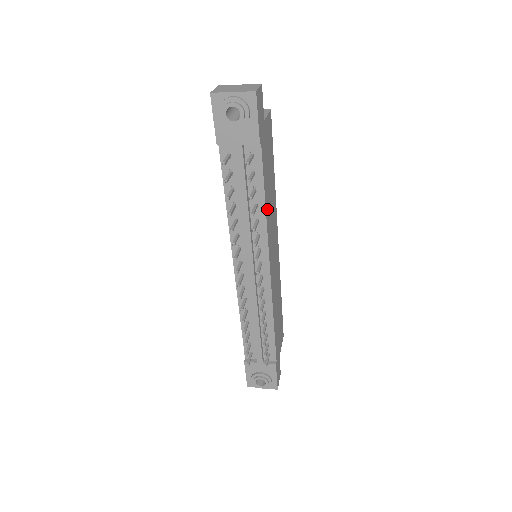
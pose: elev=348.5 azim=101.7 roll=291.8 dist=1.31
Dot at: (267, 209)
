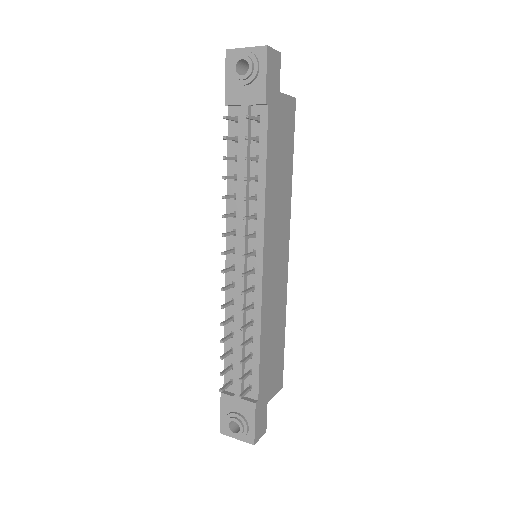
Dot at: (269, 188)
